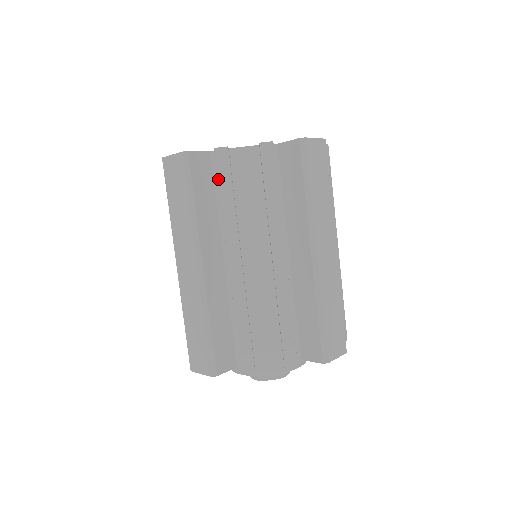
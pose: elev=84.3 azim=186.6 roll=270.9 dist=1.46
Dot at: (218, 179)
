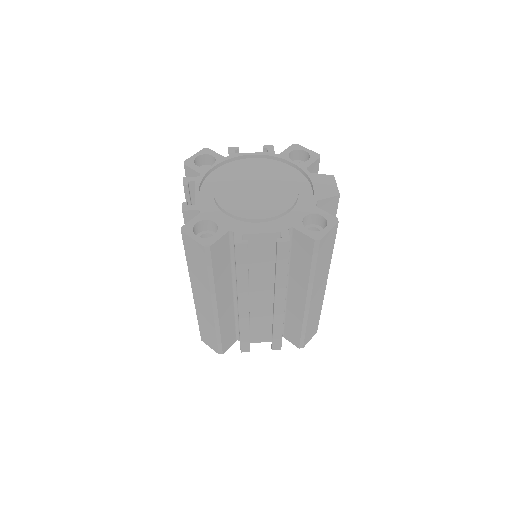
Dot at: (236, 263)
